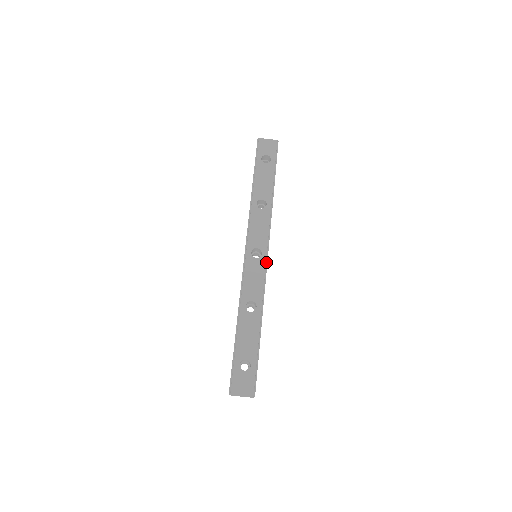
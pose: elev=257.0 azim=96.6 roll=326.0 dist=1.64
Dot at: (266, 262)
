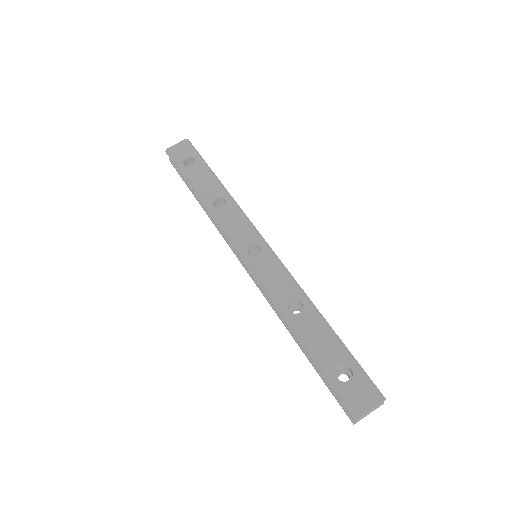
Dot at: (272, 252)
